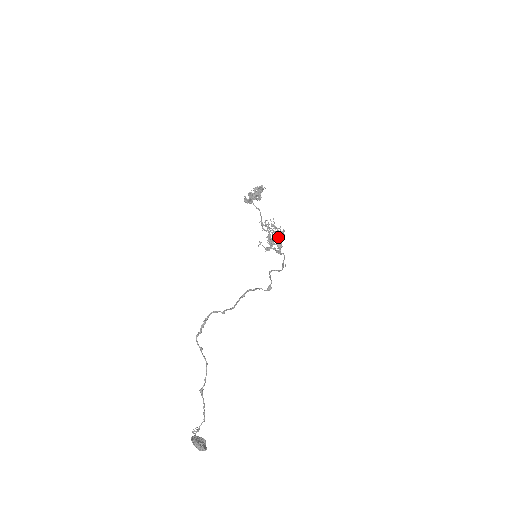
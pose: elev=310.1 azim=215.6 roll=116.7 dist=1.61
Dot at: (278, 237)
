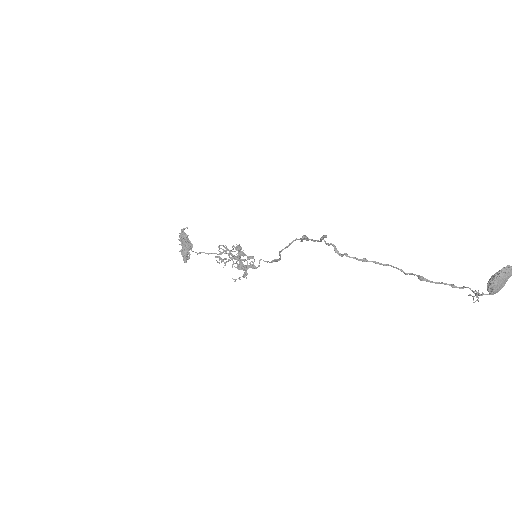
Dot at: (241, 253)
